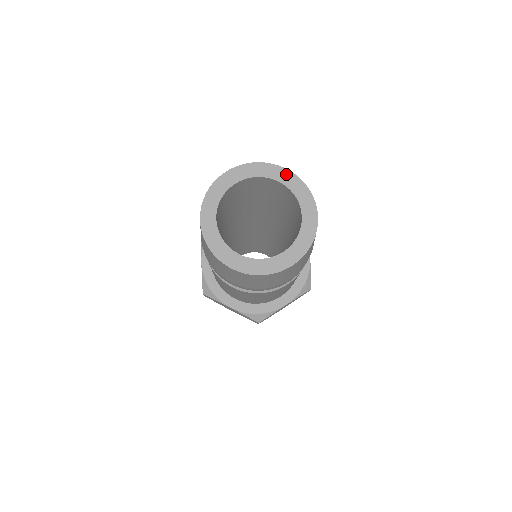
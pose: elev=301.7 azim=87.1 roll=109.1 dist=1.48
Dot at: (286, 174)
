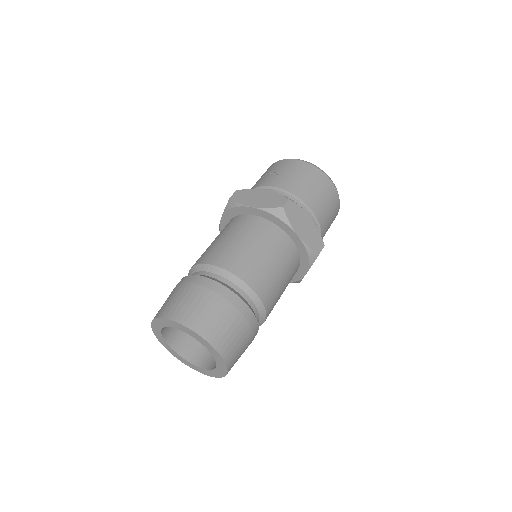
Dot at: (213, 350)
